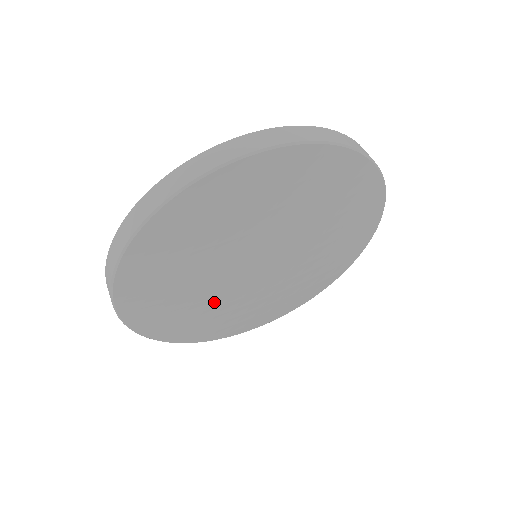
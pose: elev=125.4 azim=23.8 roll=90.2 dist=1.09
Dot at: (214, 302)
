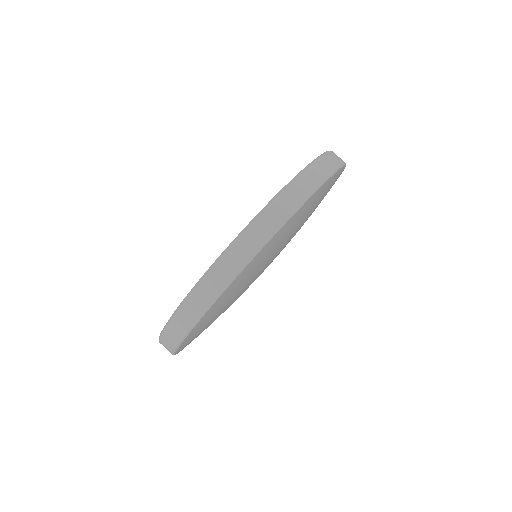
Dot at: (234, 299)
